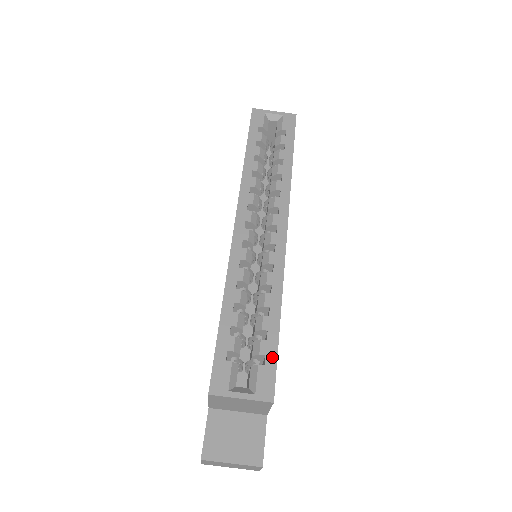
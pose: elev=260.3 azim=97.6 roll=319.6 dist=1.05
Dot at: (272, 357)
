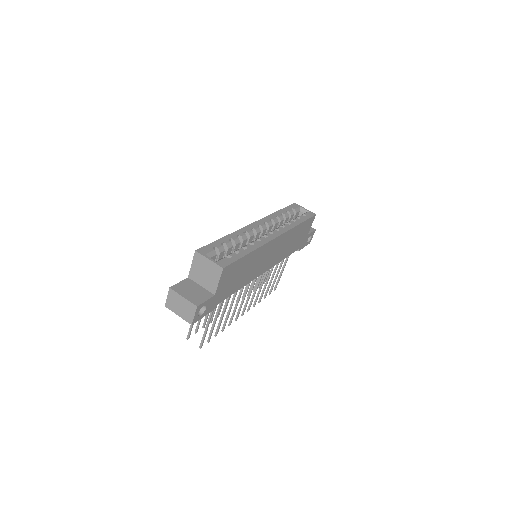
Dot at: (235, 259)
